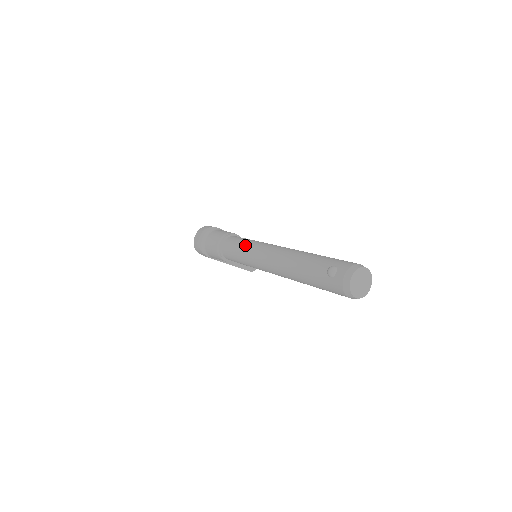
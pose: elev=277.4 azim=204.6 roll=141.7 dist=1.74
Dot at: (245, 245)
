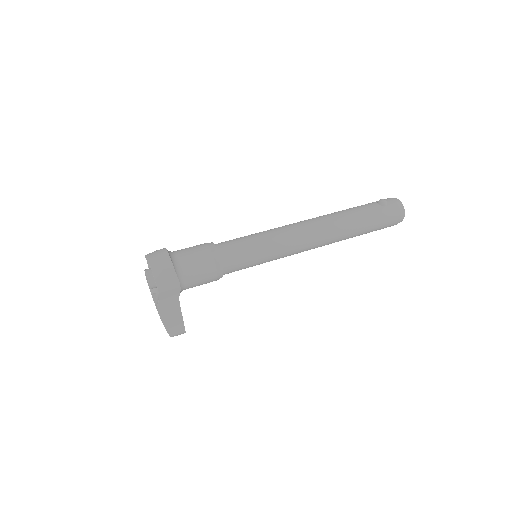
Dot at: (259, 233)
